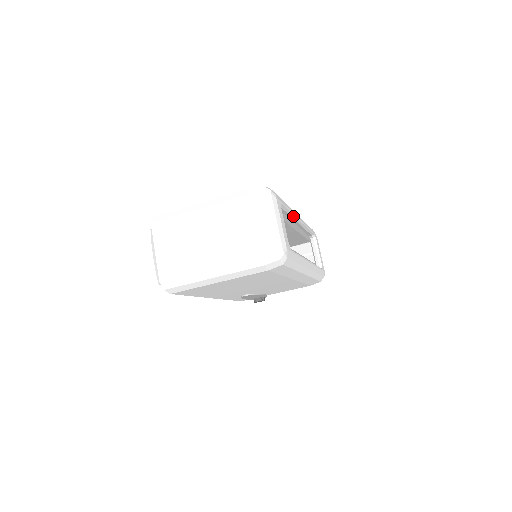
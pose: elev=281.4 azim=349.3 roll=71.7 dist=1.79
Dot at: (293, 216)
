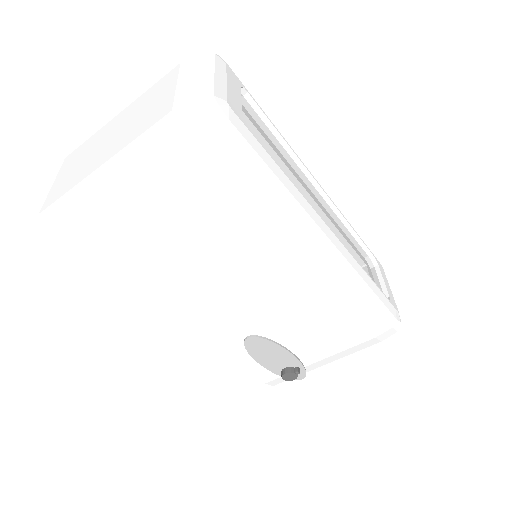
Dot at: (295, 157)
